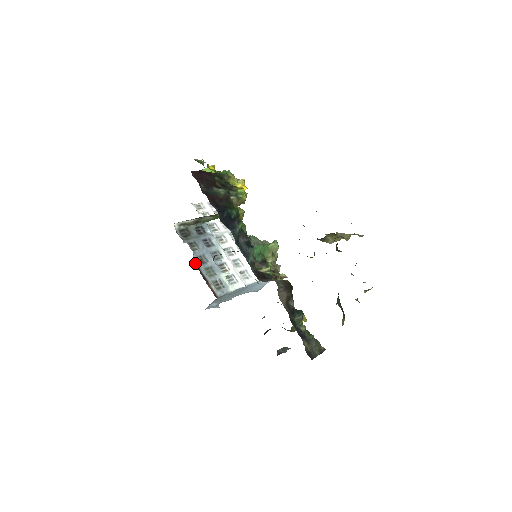
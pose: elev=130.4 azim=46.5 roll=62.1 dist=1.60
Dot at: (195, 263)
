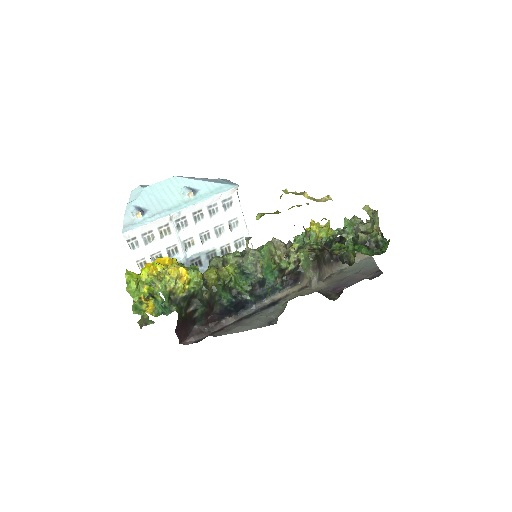
Dot at: occluded
